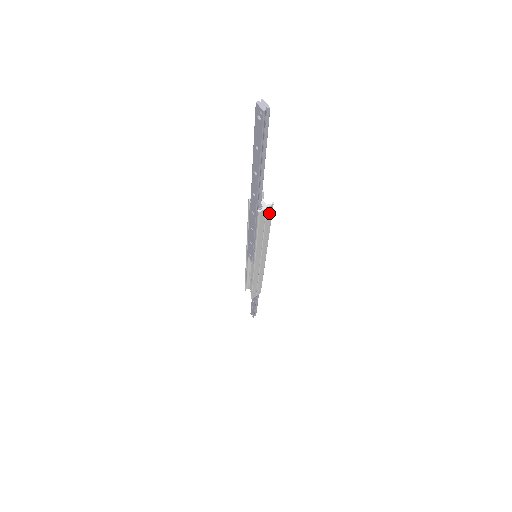
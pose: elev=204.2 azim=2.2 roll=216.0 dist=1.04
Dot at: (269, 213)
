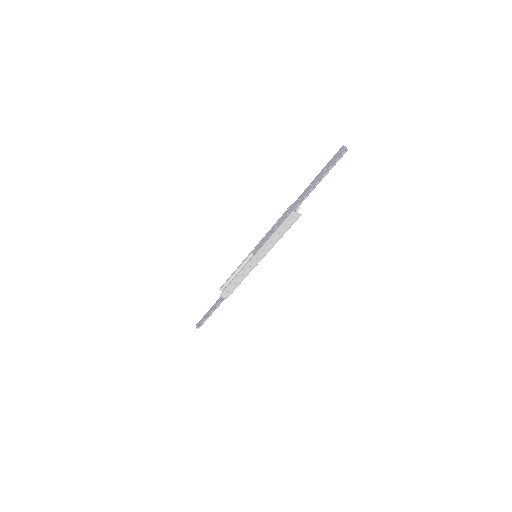
Dot at: (294, 220)
